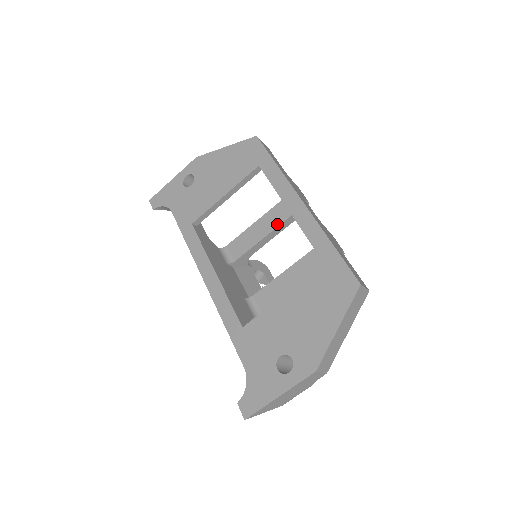
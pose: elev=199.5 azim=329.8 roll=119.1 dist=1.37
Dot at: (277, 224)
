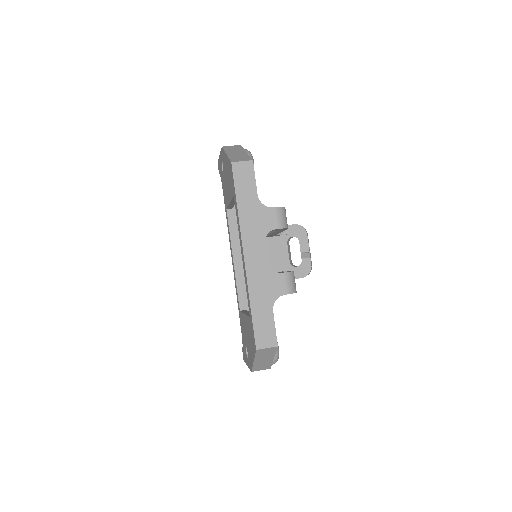
Dot at: occluded
